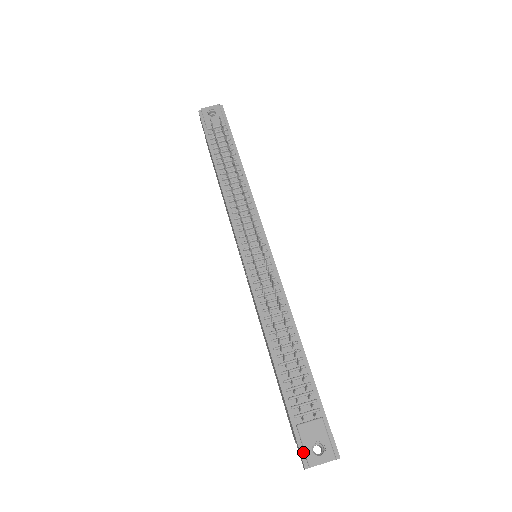
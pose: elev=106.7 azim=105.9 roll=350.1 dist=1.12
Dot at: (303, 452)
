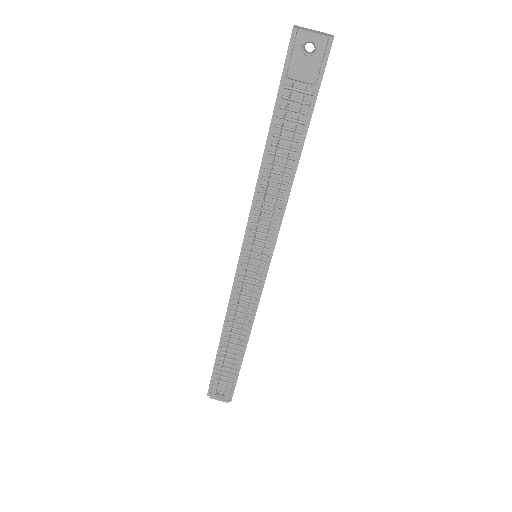
Dot at: (210, 389)
